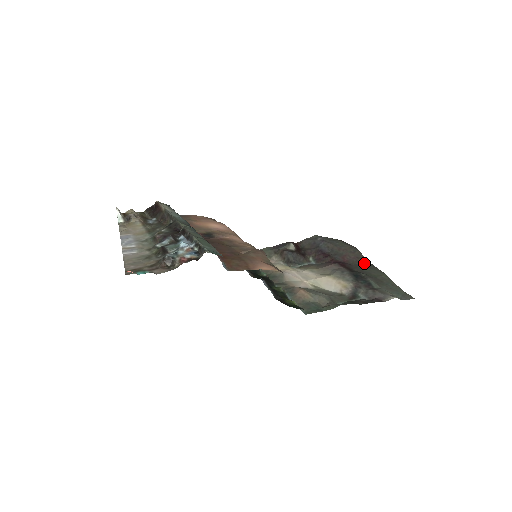
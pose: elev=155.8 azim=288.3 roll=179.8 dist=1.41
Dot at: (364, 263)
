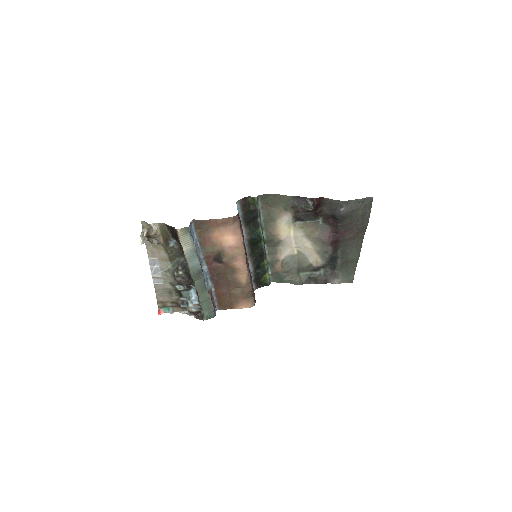
Dot at: (357, 240)
